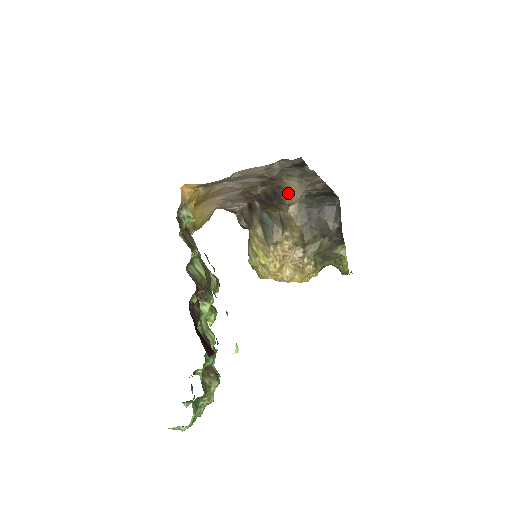
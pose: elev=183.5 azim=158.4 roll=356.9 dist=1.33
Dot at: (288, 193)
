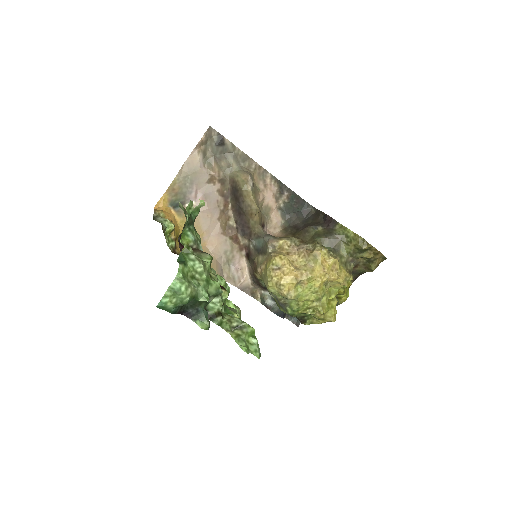
Dot at: (238, 180)
